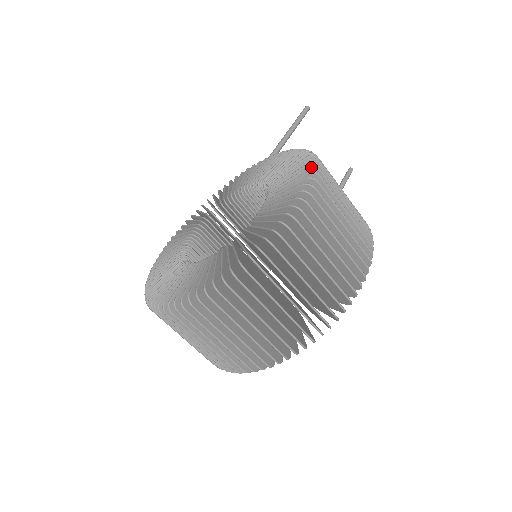
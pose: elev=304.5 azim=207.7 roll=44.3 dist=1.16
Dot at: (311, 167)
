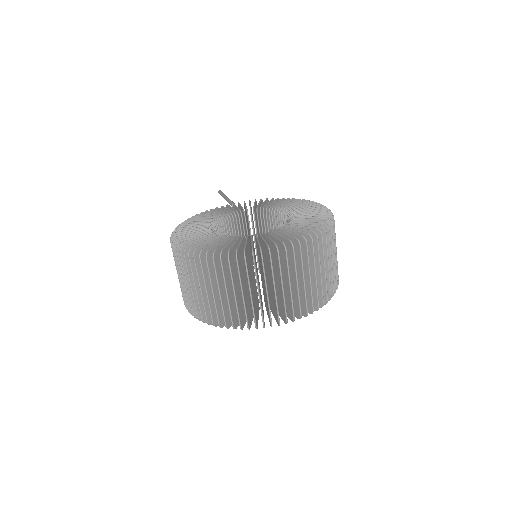
Dot at: (304, 199)
